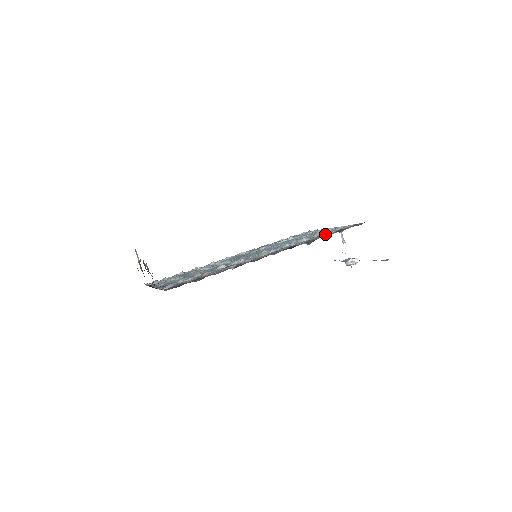
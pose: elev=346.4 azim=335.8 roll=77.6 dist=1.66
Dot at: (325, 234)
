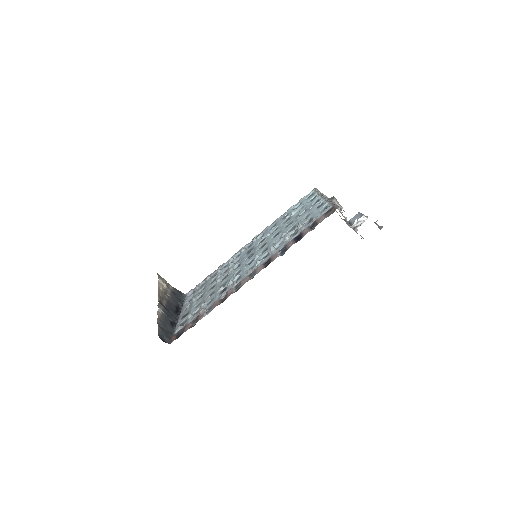
Dot at: (305, 227)
